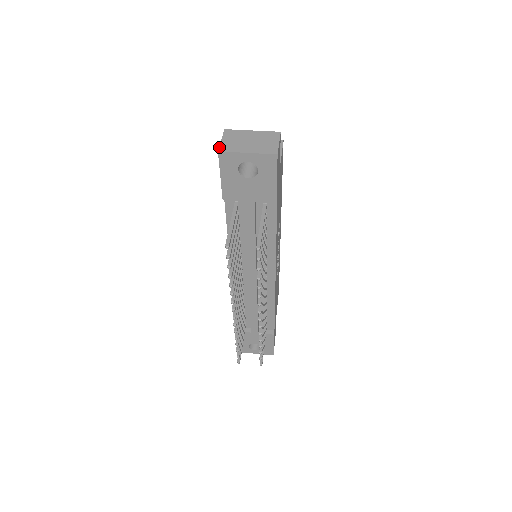
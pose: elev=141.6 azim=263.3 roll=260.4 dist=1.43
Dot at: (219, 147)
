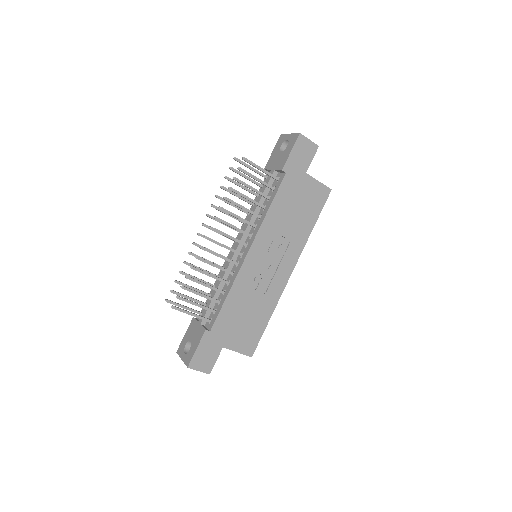
Dot at: occluded
